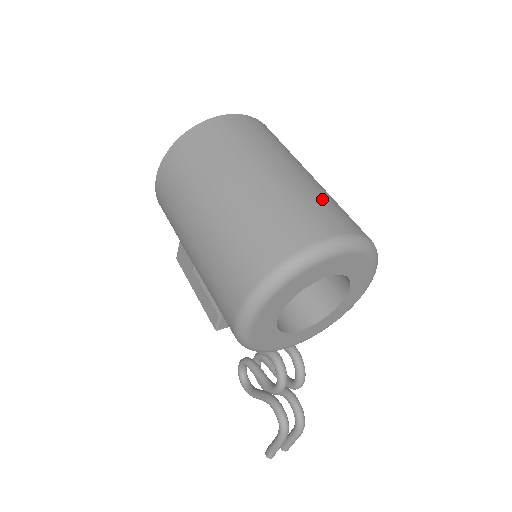
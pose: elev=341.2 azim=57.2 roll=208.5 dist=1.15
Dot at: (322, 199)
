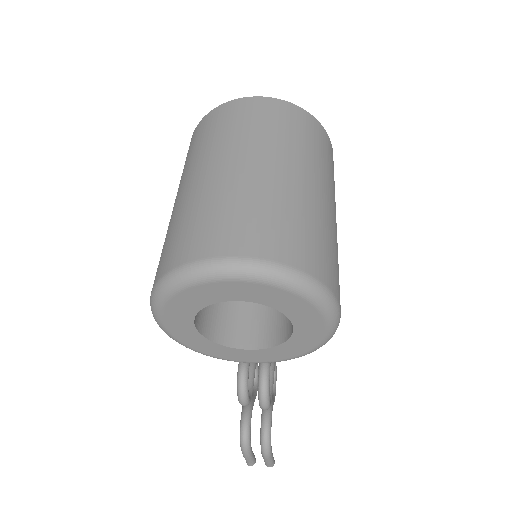
Dot at: (261, 209)
